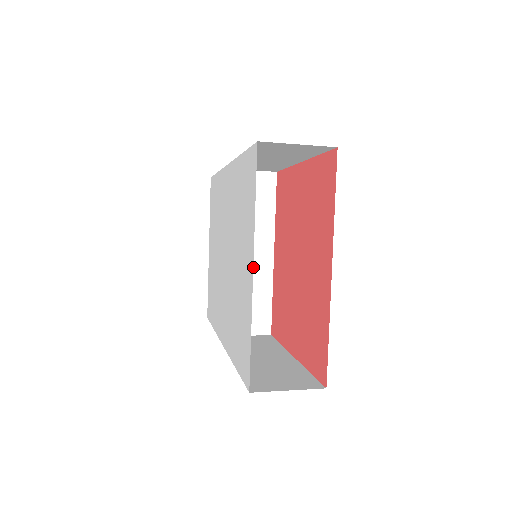
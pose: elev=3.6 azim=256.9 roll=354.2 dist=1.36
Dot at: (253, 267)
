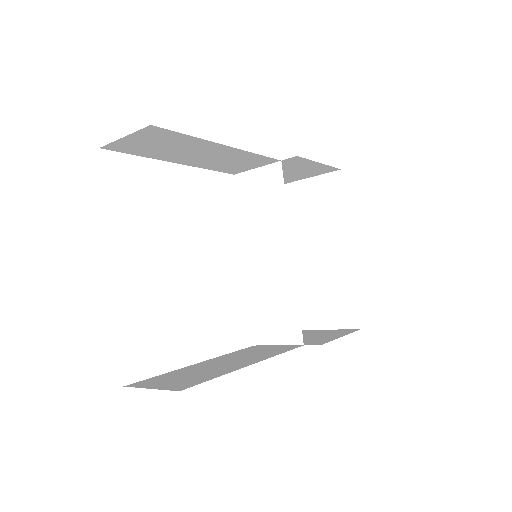
Dot at: (275, 269)
